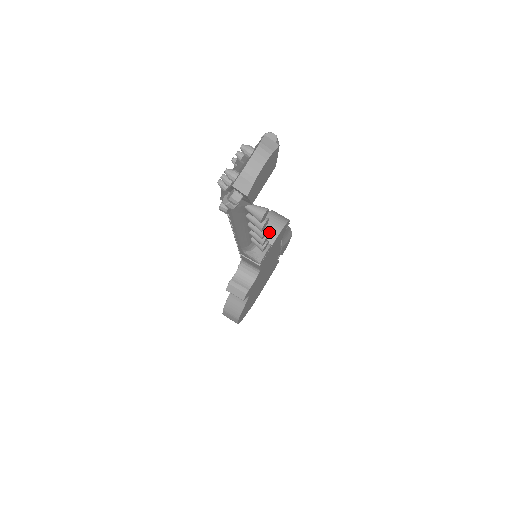
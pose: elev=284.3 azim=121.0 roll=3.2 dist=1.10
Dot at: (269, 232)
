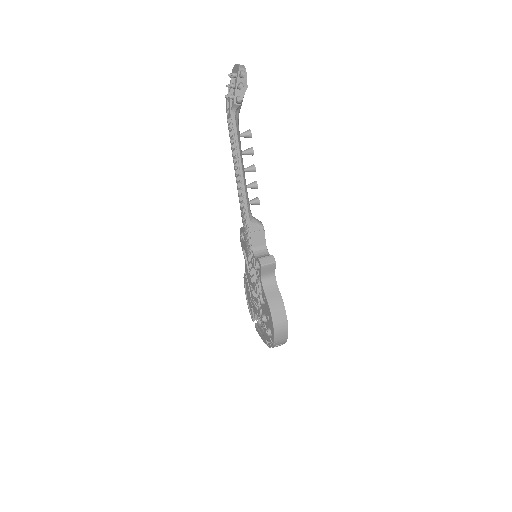
Dot at: occluded
